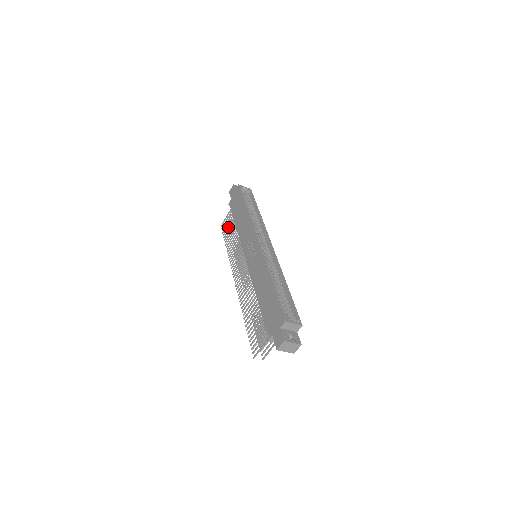
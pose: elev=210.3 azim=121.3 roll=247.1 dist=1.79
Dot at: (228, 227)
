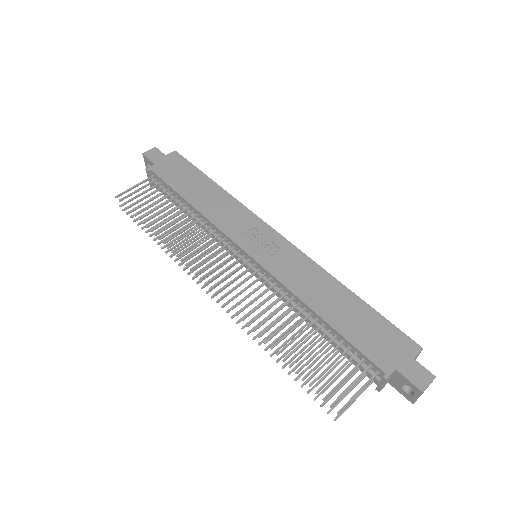
Dot at: (148, 202)
